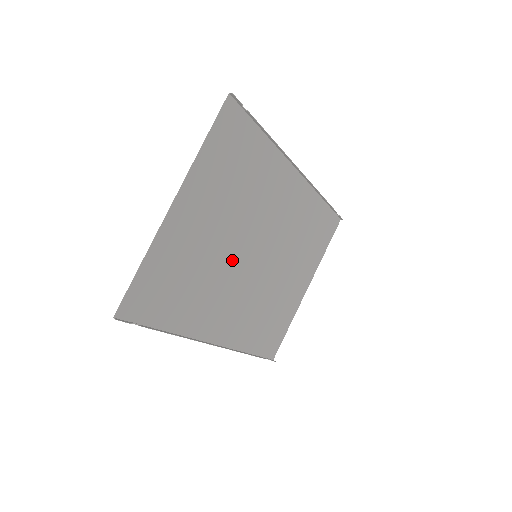
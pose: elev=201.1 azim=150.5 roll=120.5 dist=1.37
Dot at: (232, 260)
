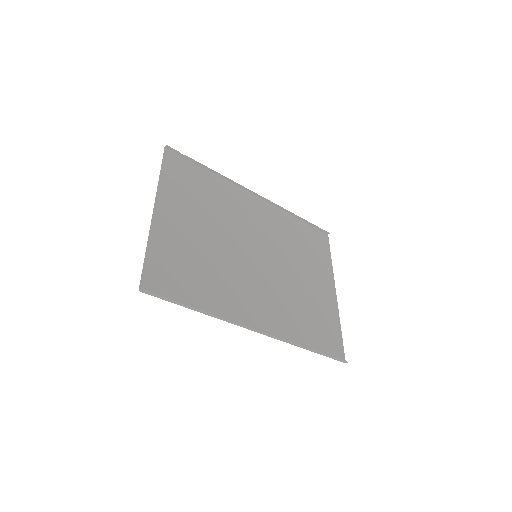
Dot at: (233, 257)
